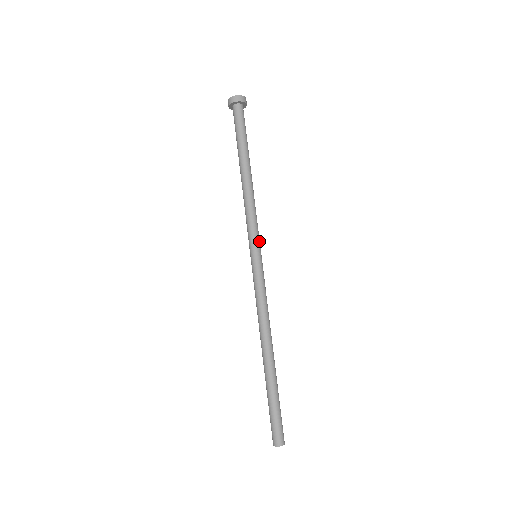
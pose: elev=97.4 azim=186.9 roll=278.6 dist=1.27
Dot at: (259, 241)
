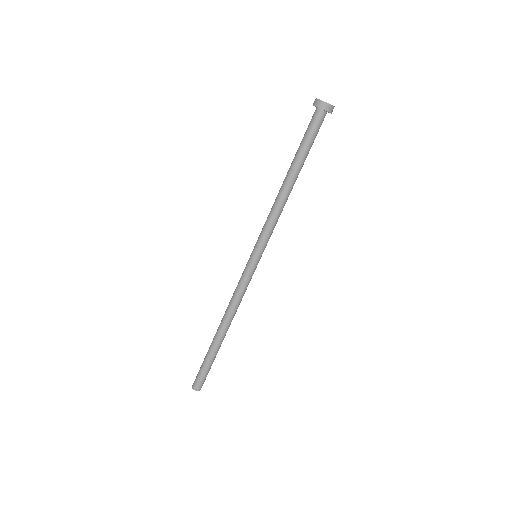
Dot at: (266, 245)
